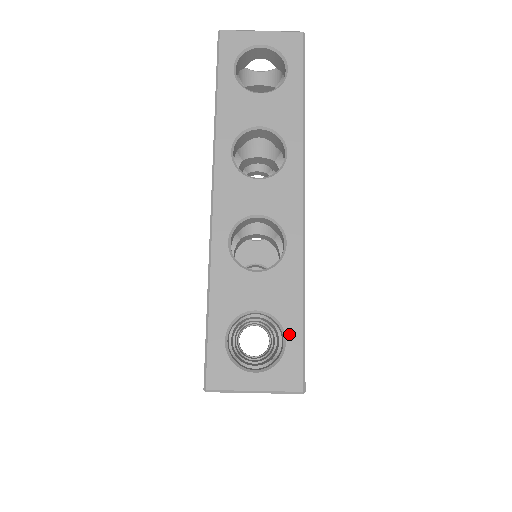
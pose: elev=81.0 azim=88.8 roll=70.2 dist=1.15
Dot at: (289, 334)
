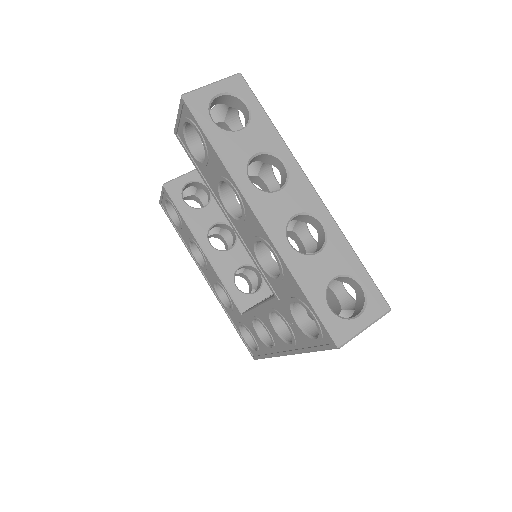
Dot at: (362, 280)
